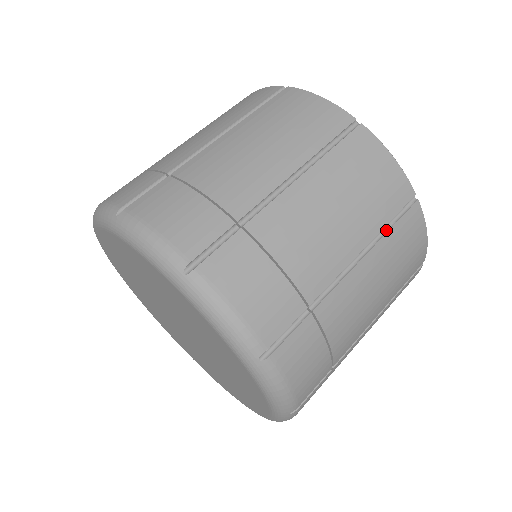
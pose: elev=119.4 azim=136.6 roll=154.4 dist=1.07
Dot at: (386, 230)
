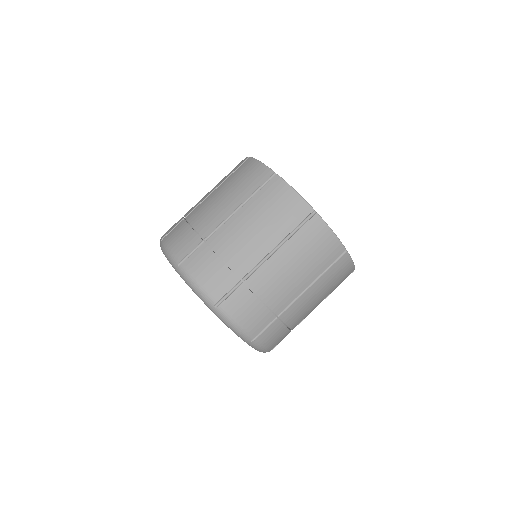
Dot at: (293, 234)
